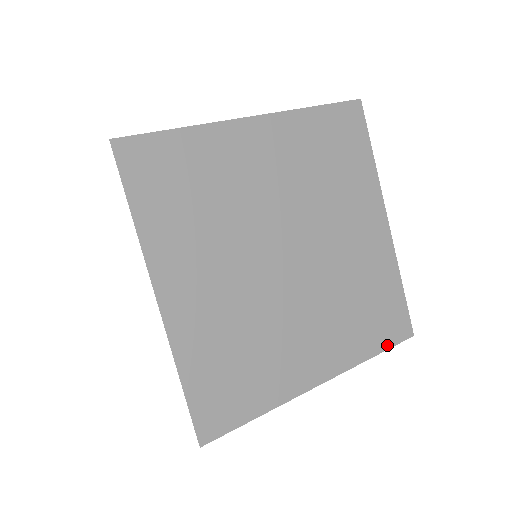
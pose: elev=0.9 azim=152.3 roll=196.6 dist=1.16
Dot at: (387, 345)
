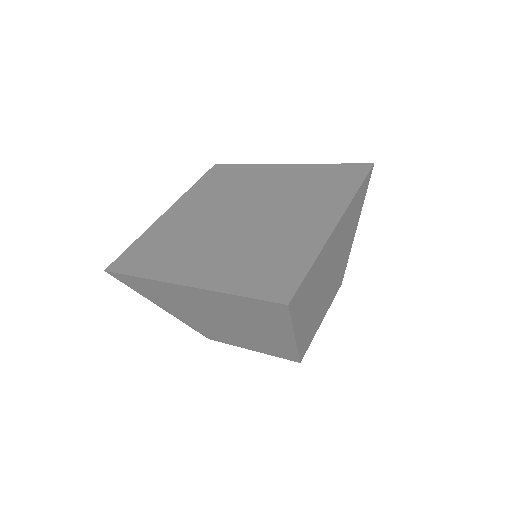
Dot at: (361, 180)
